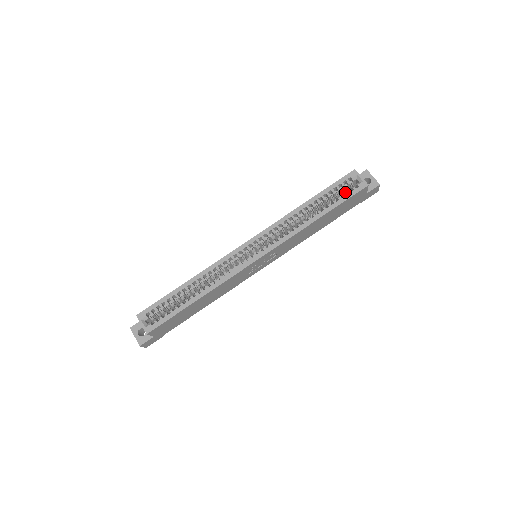
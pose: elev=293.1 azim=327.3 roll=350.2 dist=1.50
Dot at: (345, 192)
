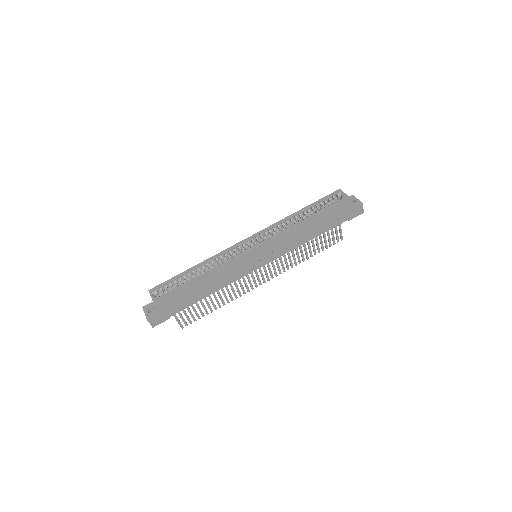
Dot at: occluded
